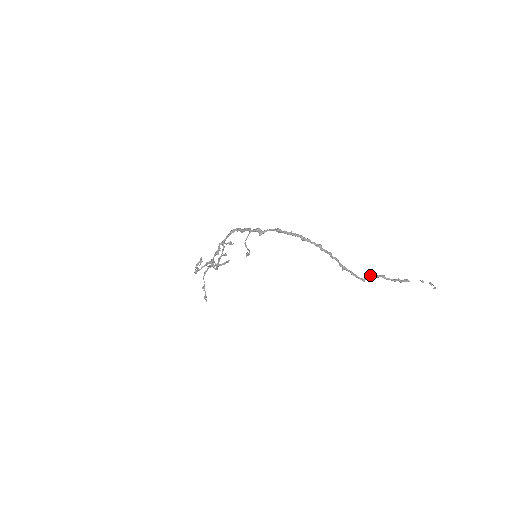
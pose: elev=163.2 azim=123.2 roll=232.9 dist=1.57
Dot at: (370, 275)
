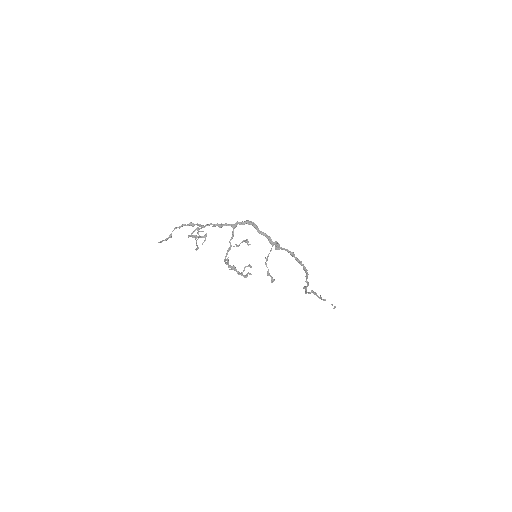
Dot at: (311, 291)
